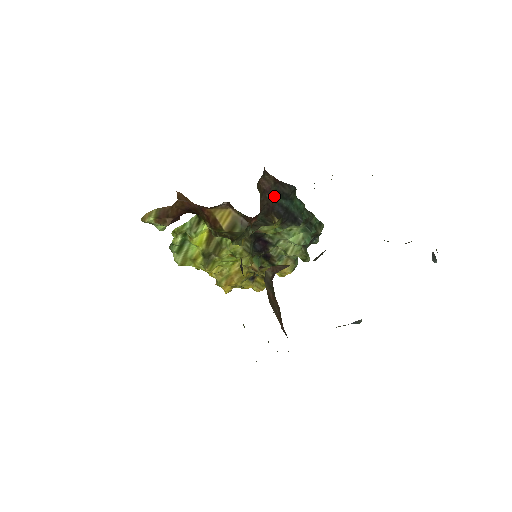
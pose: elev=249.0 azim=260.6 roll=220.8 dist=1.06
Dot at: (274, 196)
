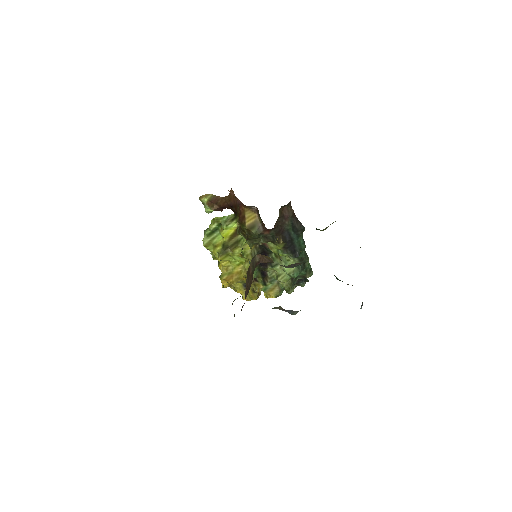
Dot at: (288, 224)
